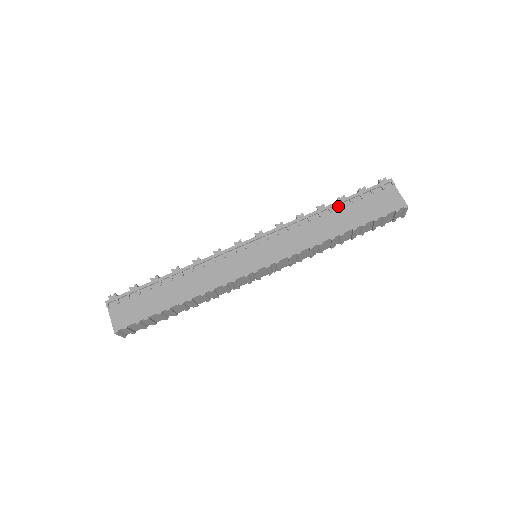
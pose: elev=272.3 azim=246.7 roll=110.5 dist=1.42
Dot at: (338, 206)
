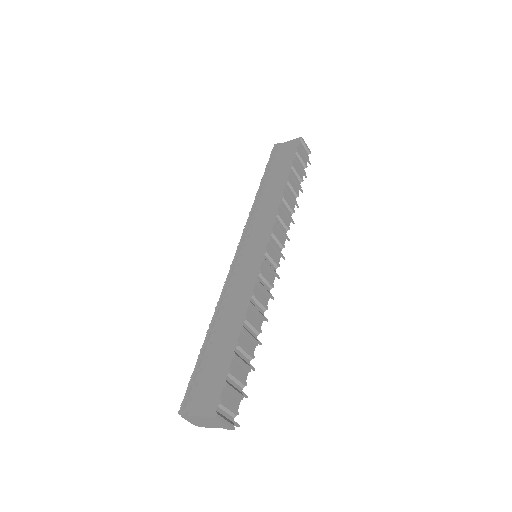
Dot at: (265, 181)
